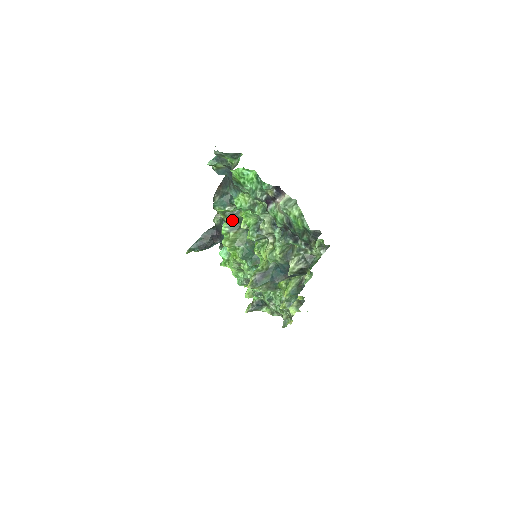
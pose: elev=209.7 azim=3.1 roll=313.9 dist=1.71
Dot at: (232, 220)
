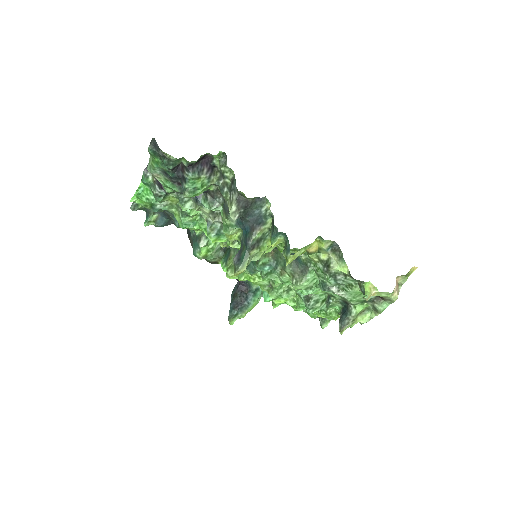
Dot at: (225, 254)
